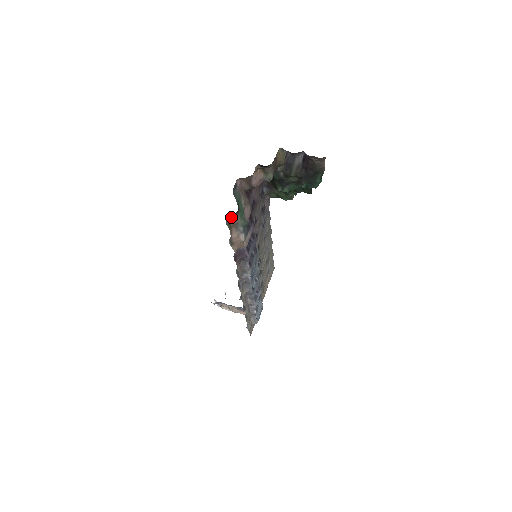
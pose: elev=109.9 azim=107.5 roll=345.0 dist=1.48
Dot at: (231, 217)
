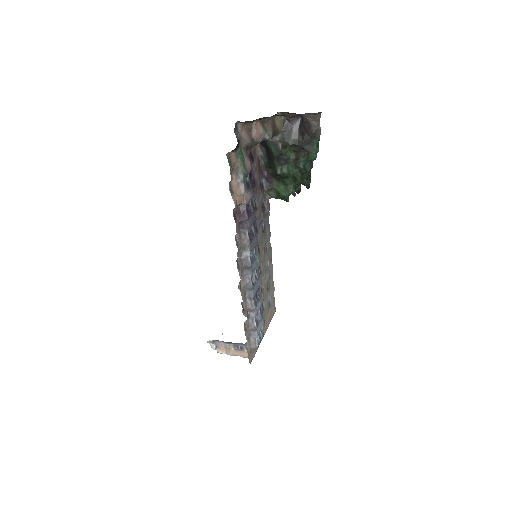
Dot at: (232, 156)
